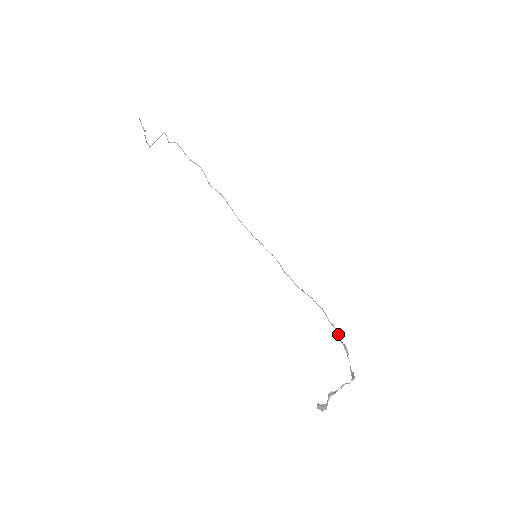
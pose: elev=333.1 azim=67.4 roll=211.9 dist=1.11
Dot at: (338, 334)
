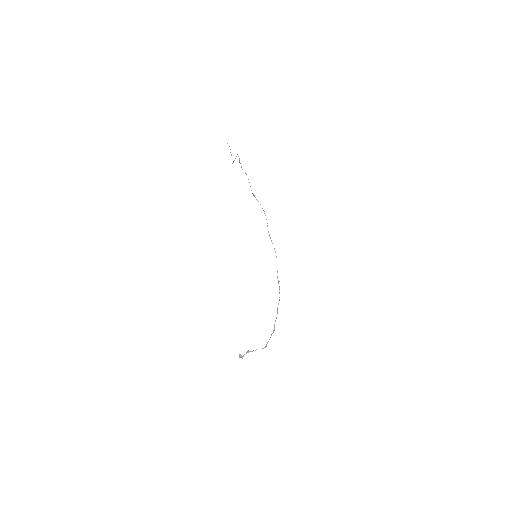
Dot at: (276, 318)
